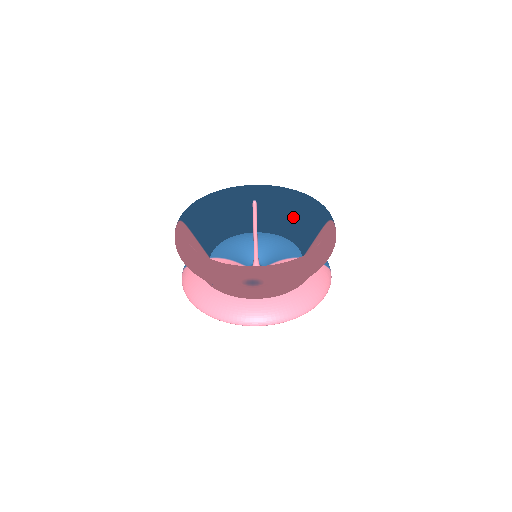
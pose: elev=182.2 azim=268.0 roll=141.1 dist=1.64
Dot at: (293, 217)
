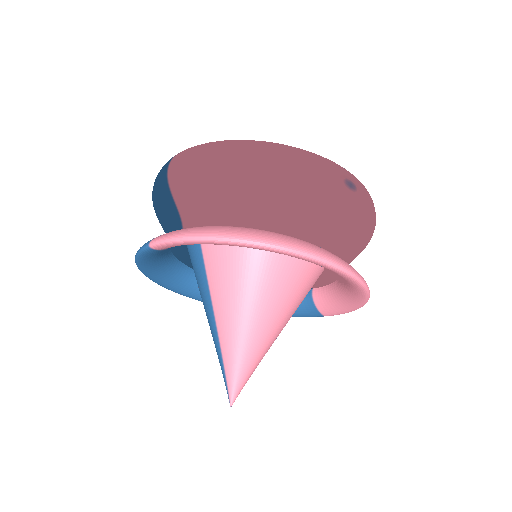
Dot at: occluded
